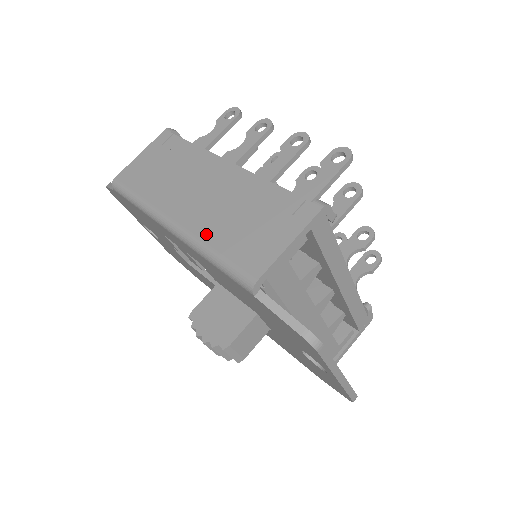
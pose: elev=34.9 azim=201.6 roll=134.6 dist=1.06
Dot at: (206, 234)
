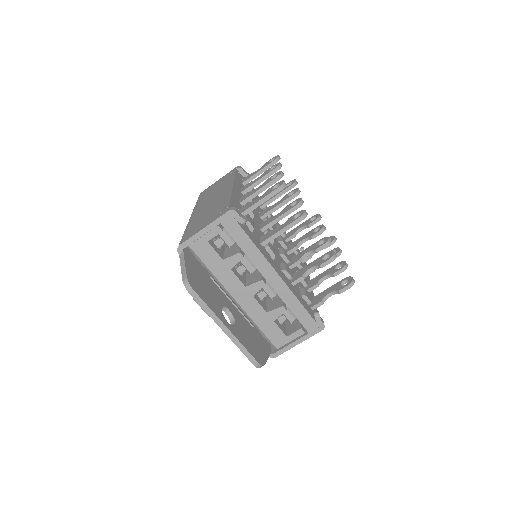
Dot at: (192, 222)
